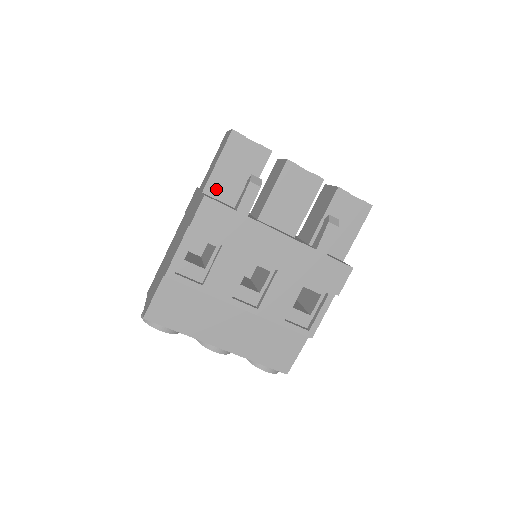
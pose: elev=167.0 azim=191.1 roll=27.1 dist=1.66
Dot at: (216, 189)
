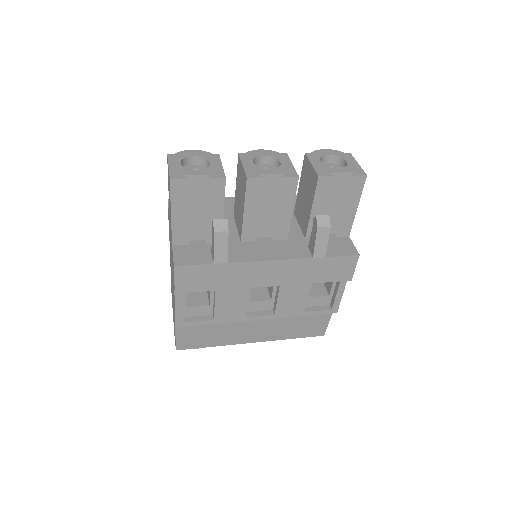
Dot at: (184, 237)
